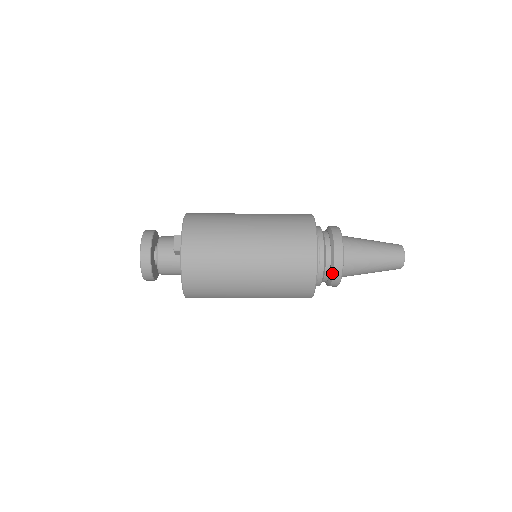
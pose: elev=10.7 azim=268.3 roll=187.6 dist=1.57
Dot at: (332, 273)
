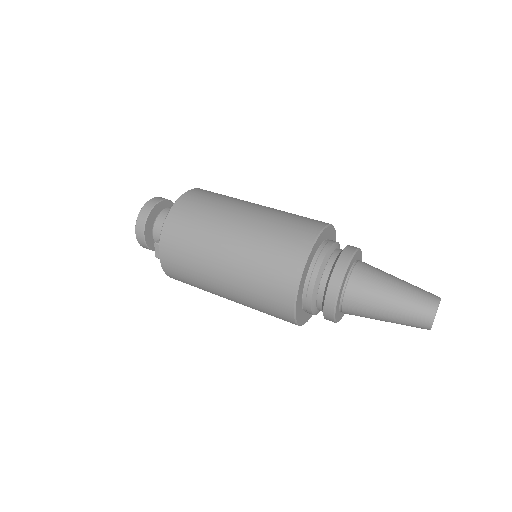
Dot at: occluded
